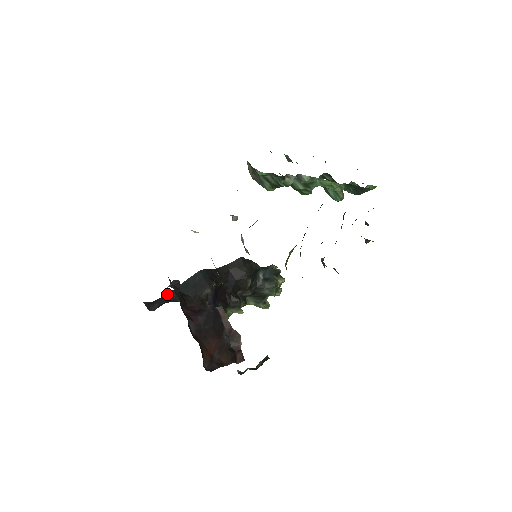
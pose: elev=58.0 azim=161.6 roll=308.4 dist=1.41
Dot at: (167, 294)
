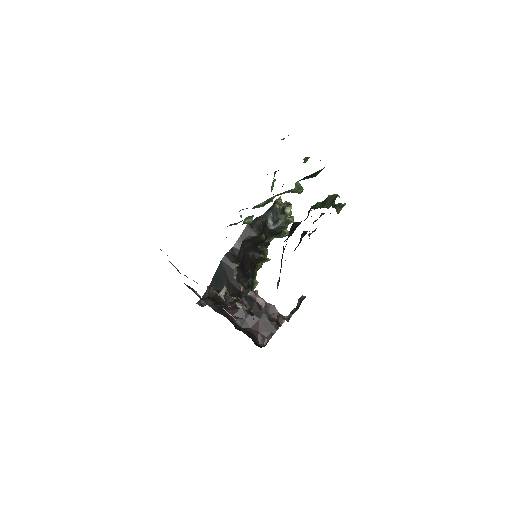
Dot at: occluded
